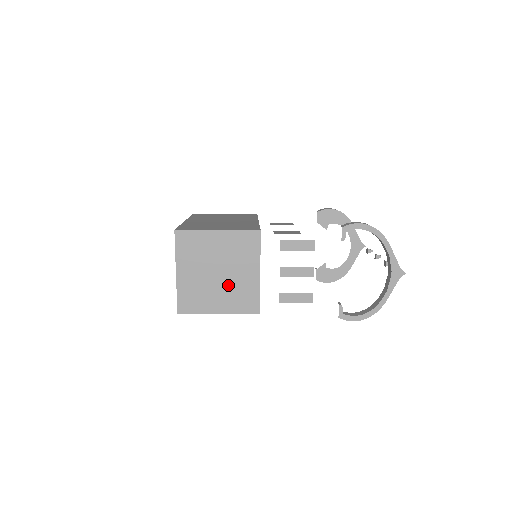
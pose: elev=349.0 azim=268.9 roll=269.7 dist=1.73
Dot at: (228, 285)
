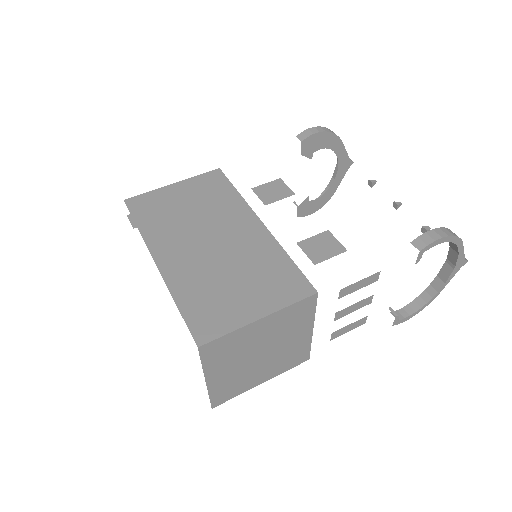
Dot at: (274, 358)
